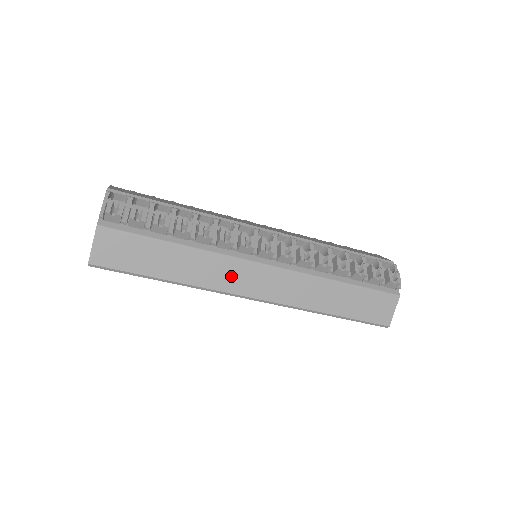
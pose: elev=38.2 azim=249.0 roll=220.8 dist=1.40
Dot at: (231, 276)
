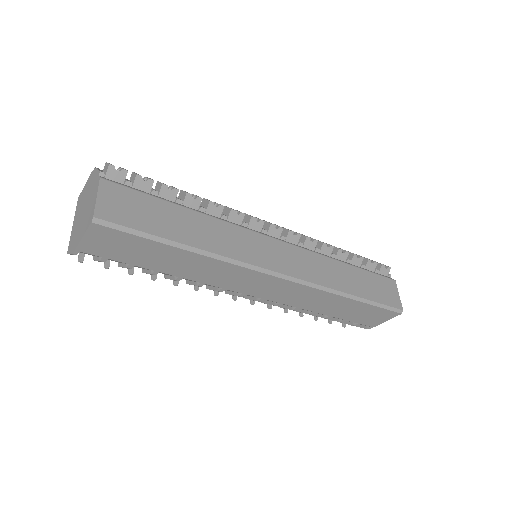
Dot at: (252, 248)
